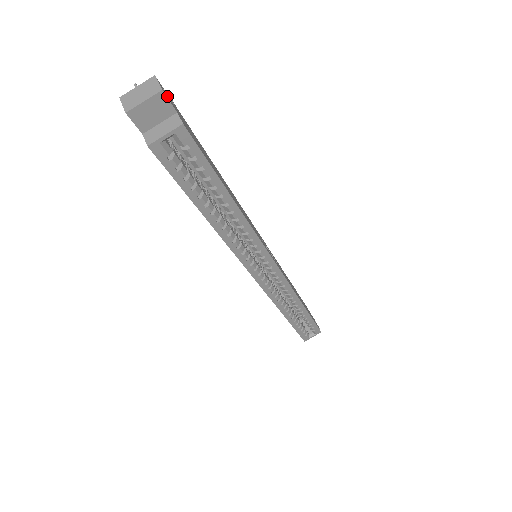
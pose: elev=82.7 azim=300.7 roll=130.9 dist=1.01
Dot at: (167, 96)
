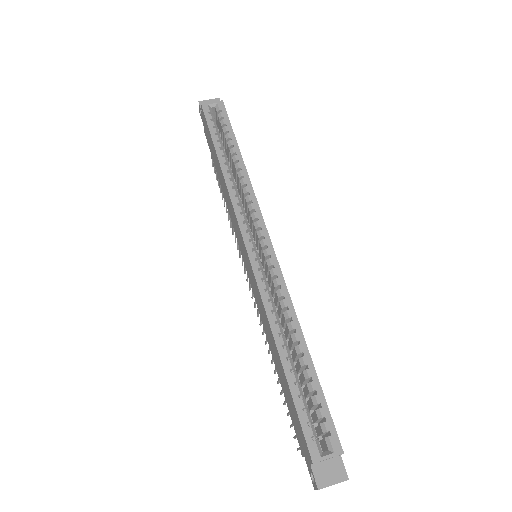
Dot at: occluded
